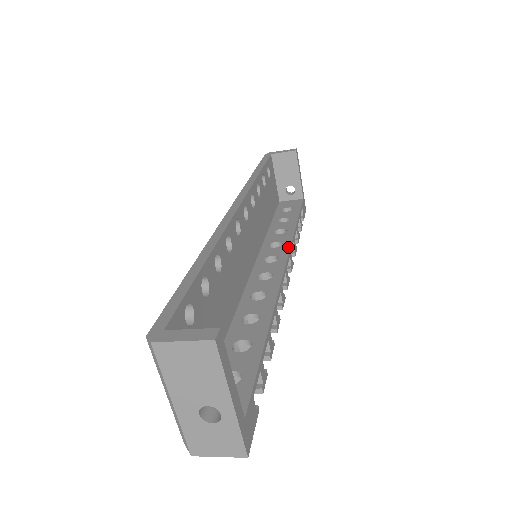
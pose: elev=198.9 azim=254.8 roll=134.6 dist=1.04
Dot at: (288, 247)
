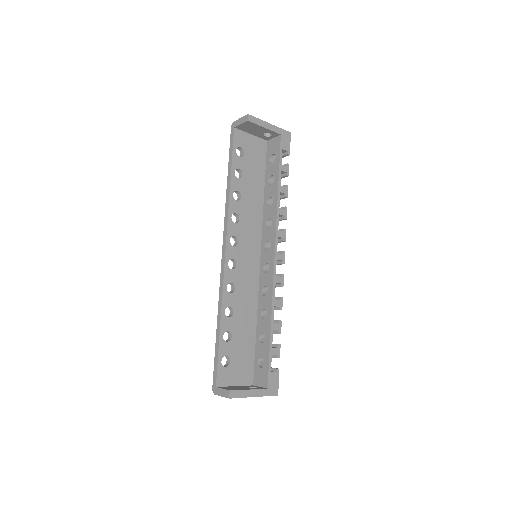
Dot at: (275, 228)
